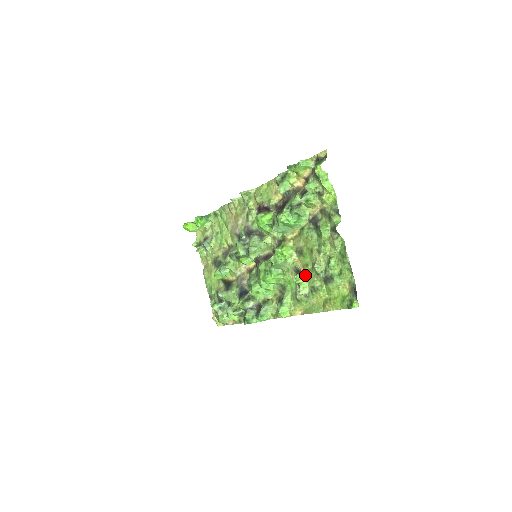
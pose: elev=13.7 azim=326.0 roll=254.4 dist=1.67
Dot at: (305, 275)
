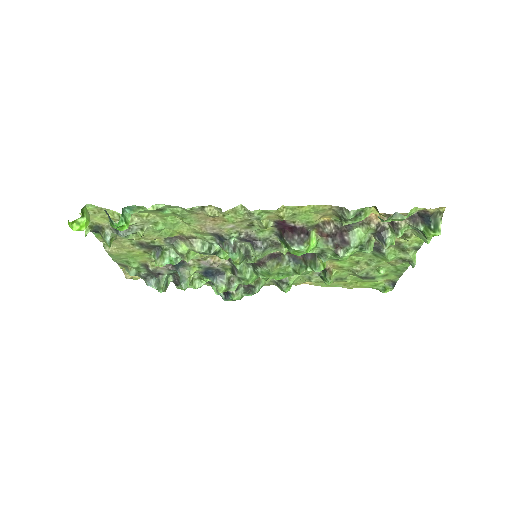
Dot at: (334, 272)
